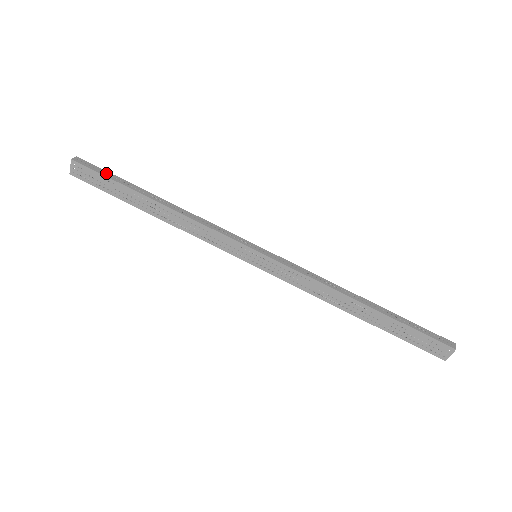
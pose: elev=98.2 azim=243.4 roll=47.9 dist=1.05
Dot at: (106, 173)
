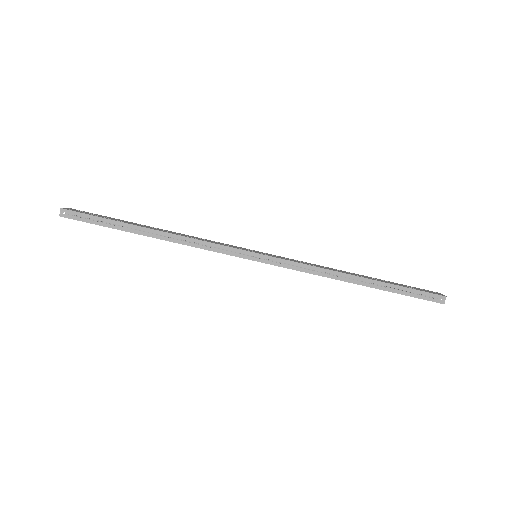
Dot at: (95, 220)
